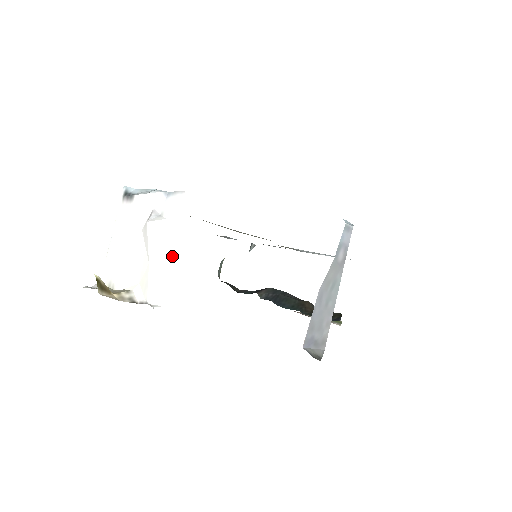
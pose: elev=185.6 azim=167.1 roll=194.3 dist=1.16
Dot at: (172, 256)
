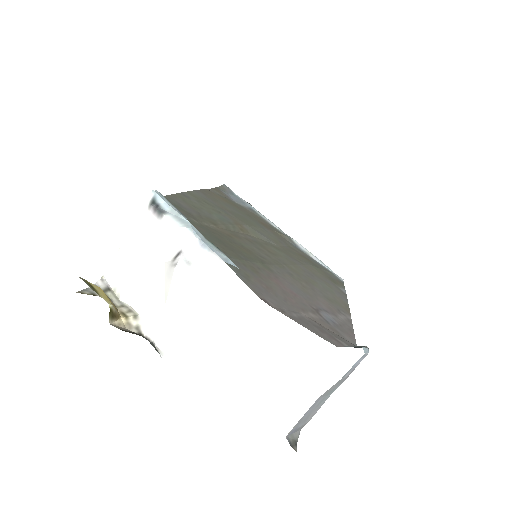
Dot at: (192, 318)
